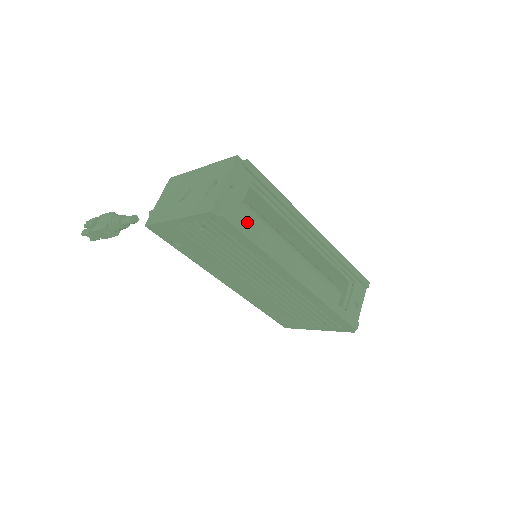
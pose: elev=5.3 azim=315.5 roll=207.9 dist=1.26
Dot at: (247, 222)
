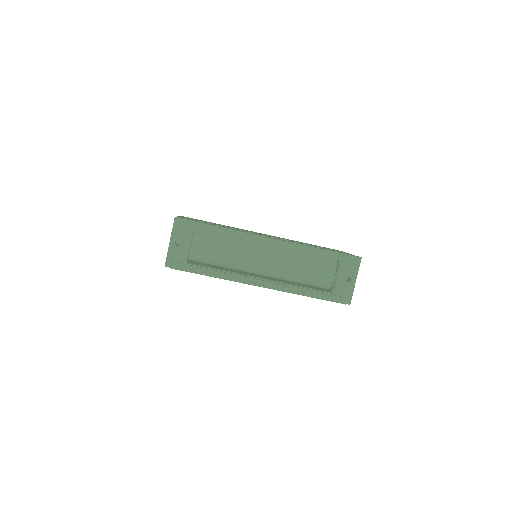
Dot at: (209, 253)
